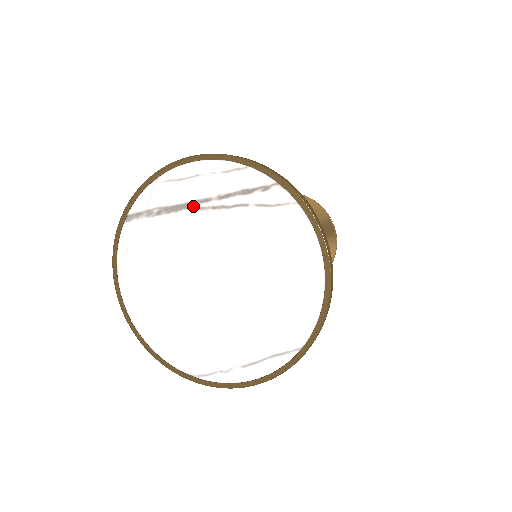
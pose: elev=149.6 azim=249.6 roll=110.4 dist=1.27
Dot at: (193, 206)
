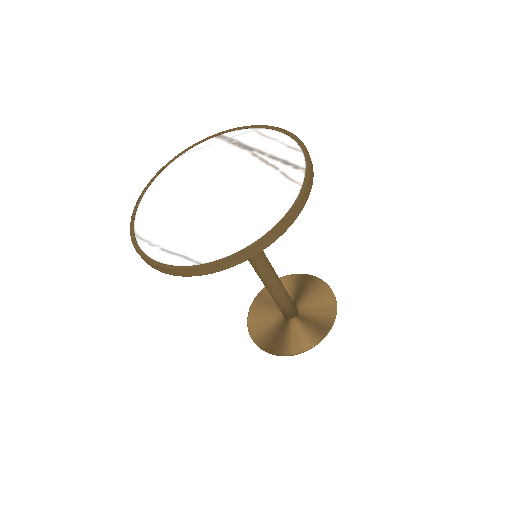
Dot at: (253, 151)
